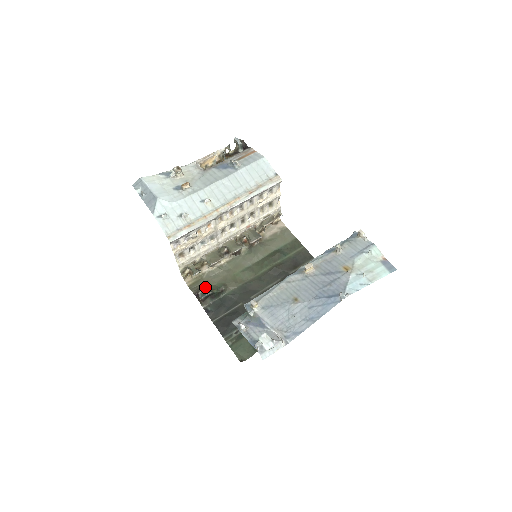
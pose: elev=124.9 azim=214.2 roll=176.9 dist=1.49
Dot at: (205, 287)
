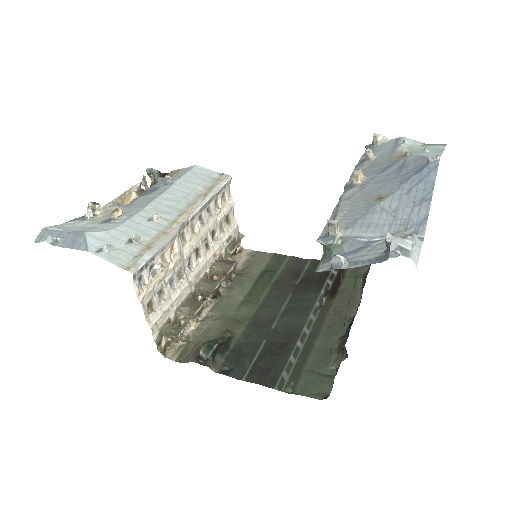
Dot at: (203, 344)
